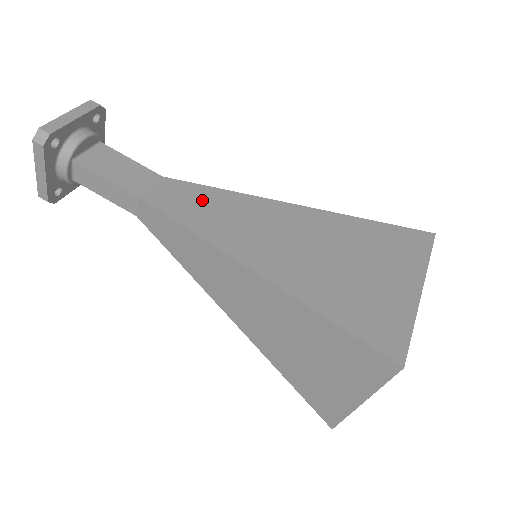
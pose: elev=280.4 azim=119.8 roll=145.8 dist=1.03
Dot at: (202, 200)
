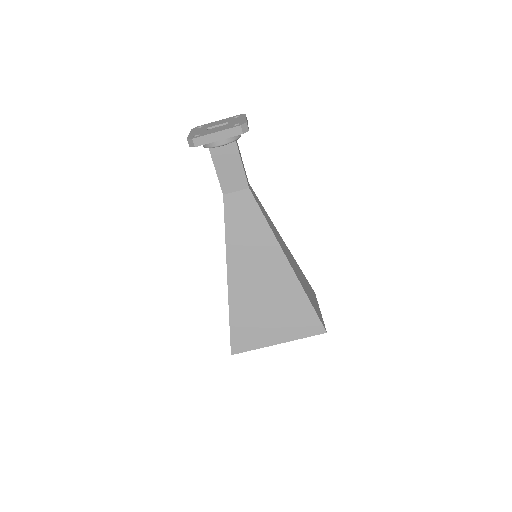
Dot at: (250, 222)
